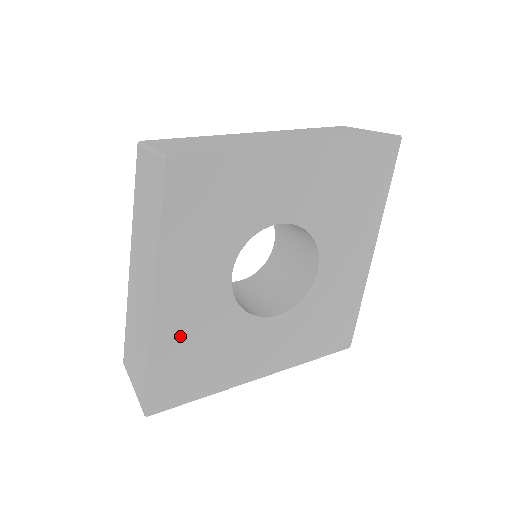
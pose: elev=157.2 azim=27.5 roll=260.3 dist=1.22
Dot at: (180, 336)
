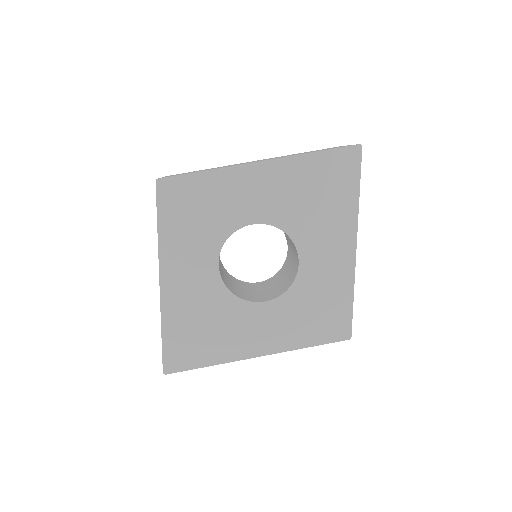
Dot at: (183, 312)
